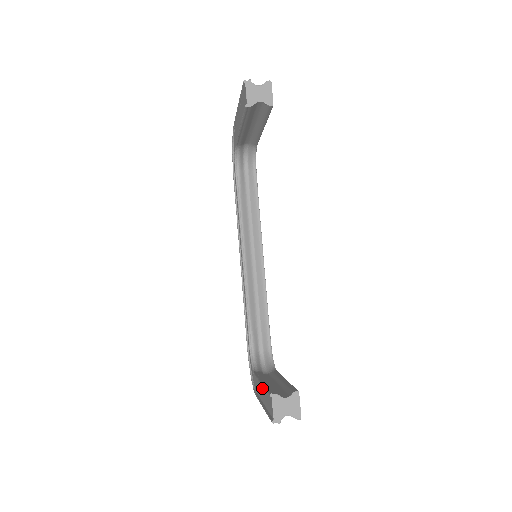
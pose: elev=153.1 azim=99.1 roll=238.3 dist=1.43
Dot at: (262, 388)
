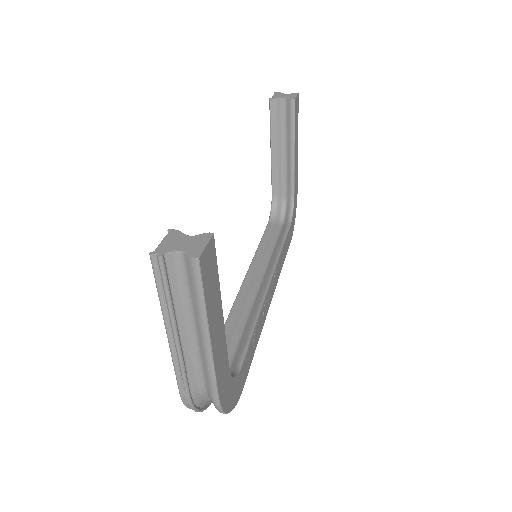
Dot at: occluded
